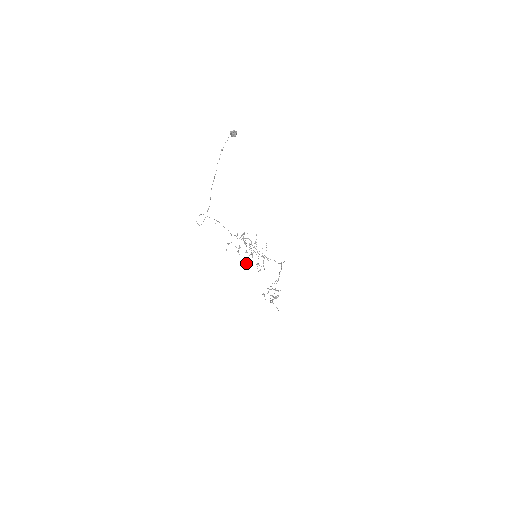
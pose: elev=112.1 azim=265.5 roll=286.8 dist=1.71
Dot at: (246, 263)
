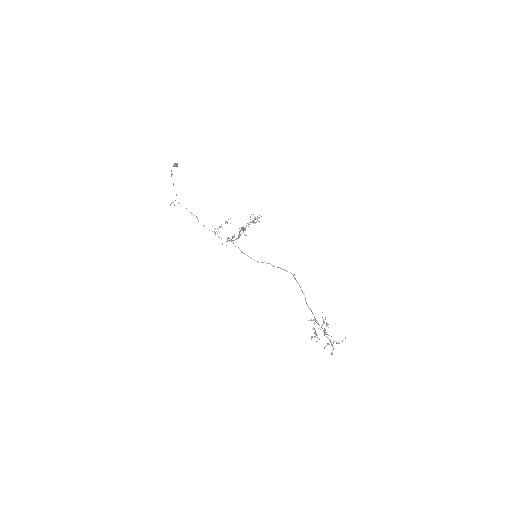
Dot at: (243, 232)
